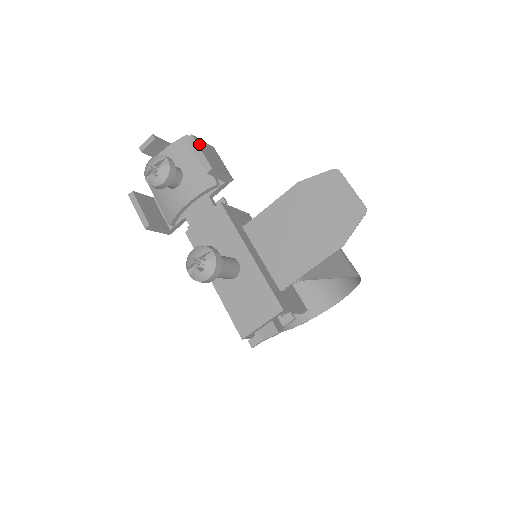
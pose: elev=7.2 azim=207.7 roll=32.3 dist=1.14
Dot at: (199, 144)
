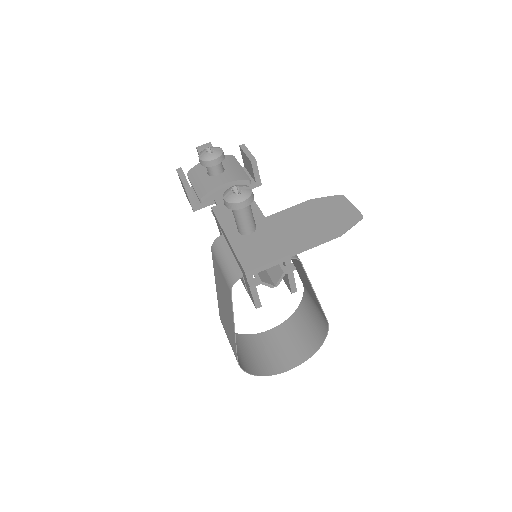
Dot at: (247, 150)
